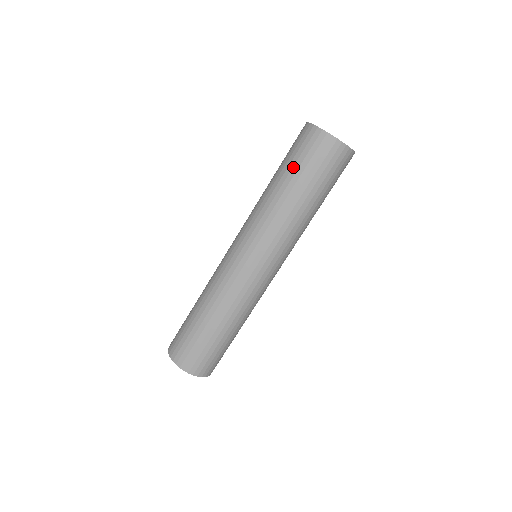
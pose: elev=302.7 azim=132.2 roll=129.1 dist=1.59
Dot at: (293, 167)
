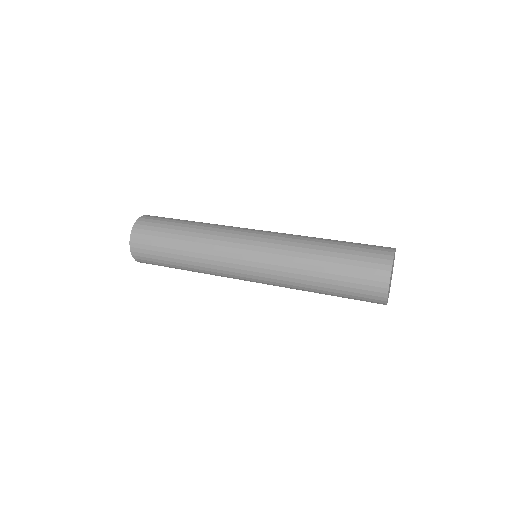
Dot at: (343, 270)
